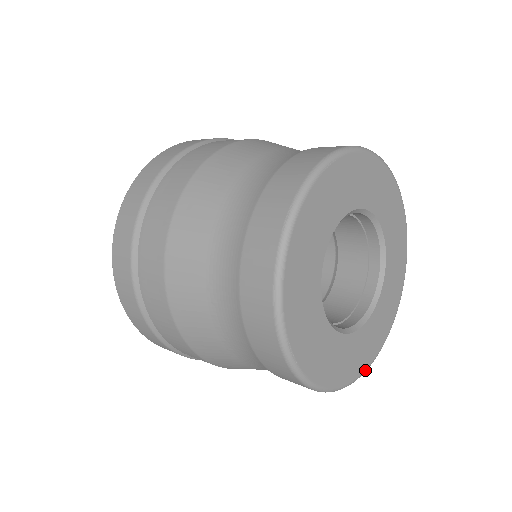
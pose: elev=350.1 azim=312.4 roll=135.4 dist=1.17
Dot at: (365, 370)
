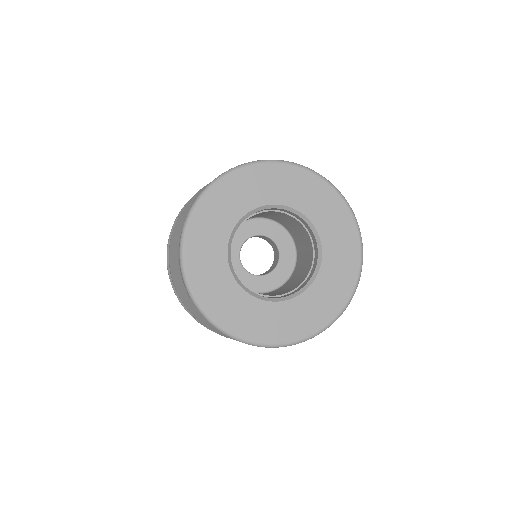
Dot at: (294, 341)
